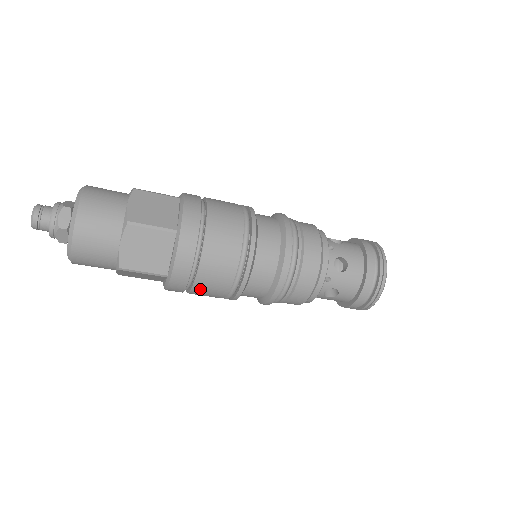
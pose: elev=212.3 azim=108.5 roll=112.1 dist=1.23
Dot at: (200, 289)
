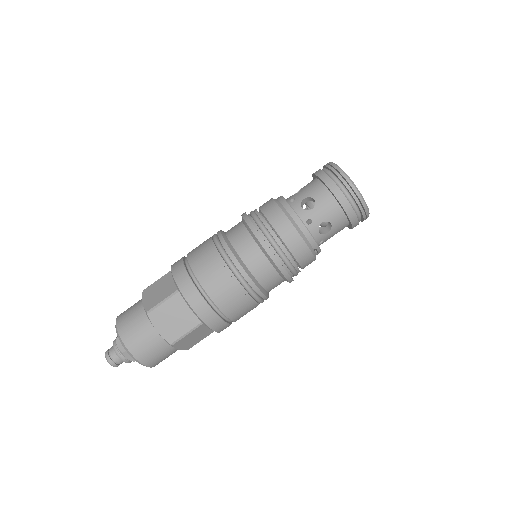
Dot at: (231, 311)
